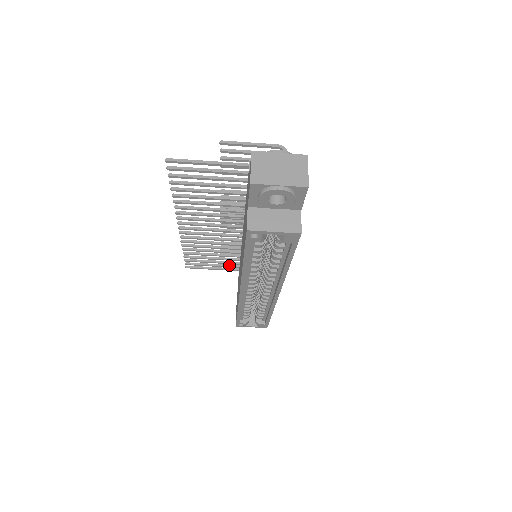
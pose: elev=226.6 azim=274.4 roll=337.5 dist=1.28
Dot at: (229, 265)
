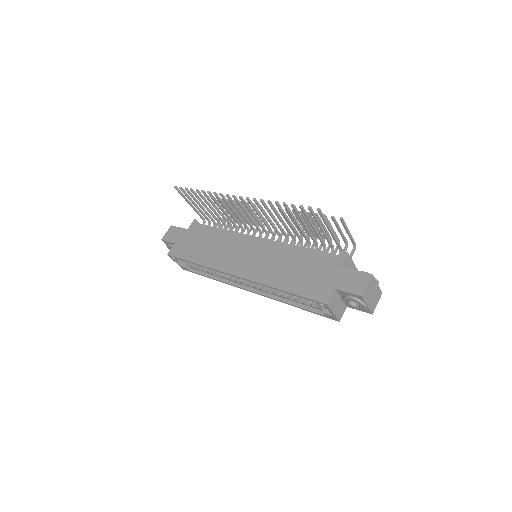
Dot at: (204, 213)
